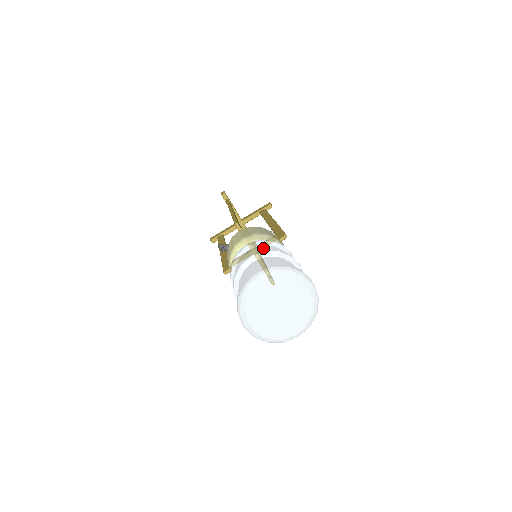
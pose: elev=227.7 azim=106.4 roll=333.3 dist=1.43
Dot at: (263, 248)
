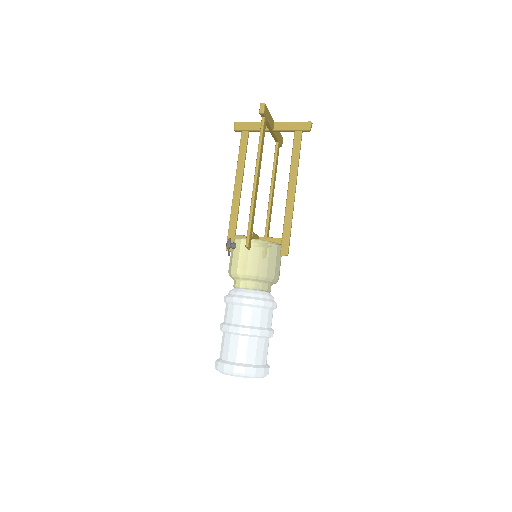
Dot at: (252, 316)
